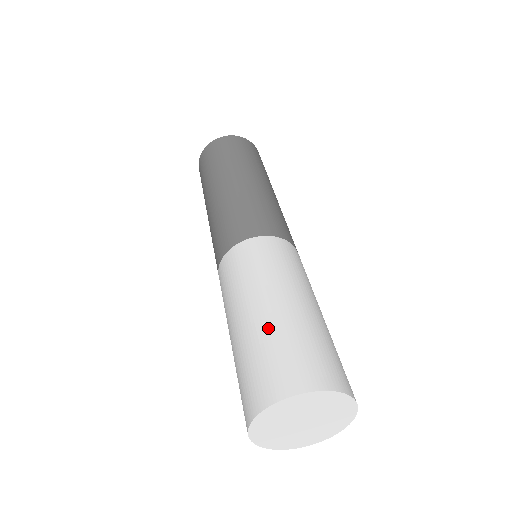
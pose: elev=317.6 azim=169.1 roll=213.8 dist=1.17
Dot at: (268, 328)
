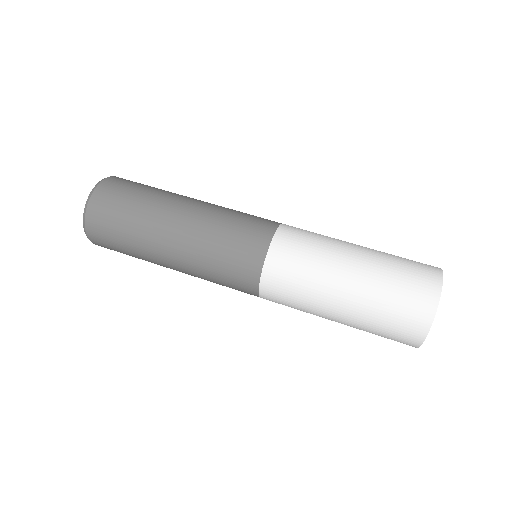
Dot at: (372, 290)
